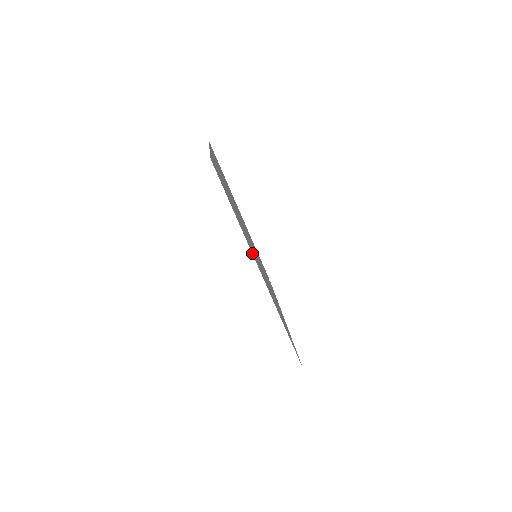
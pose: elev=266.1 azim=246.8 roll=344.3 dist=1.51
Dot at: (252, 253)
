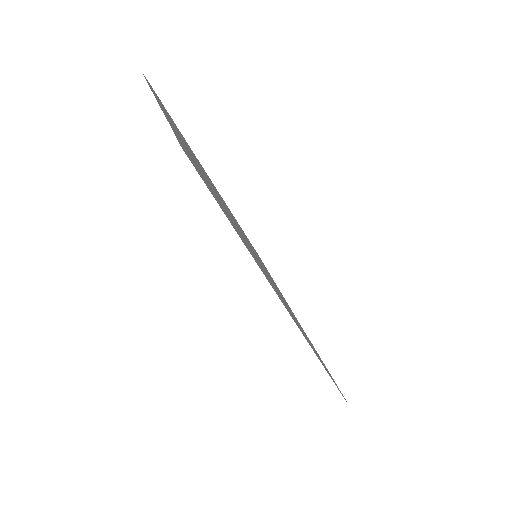
Dot at: (269, 282)
